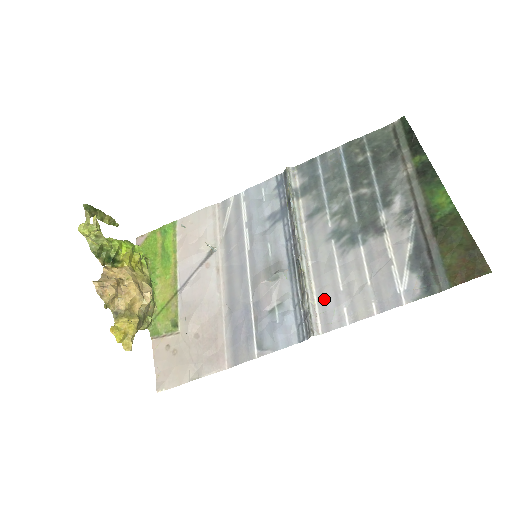
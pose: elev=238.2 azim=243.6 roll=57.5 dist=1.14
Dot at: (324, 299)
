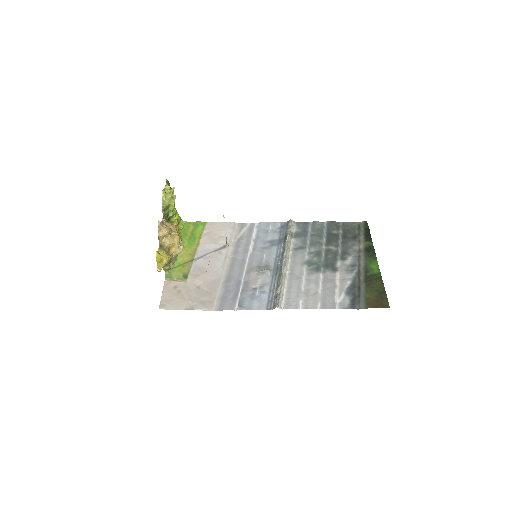
Dot at: (290, 292)
